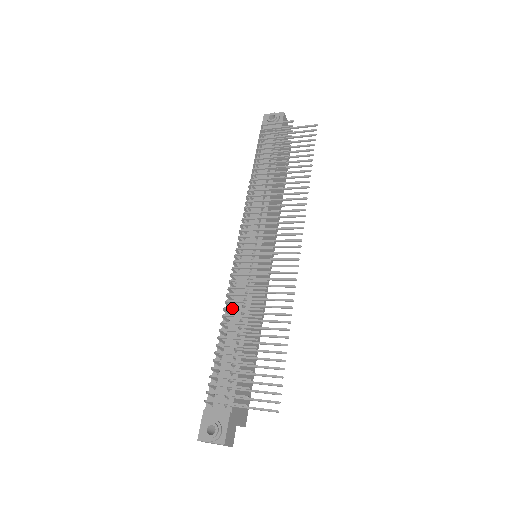
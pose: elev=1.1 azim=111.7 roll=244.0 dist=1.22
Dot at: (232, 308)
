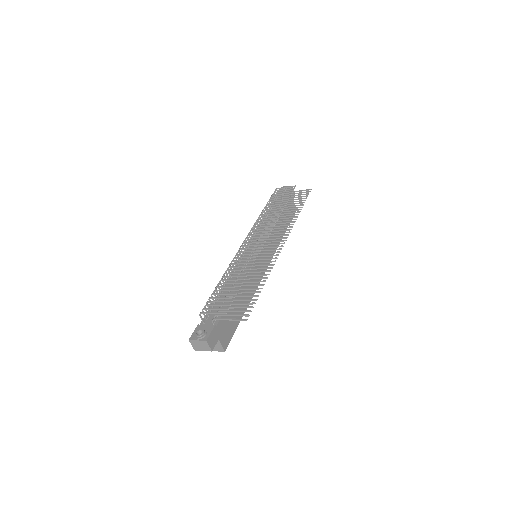
Dot at: (231, 269)
